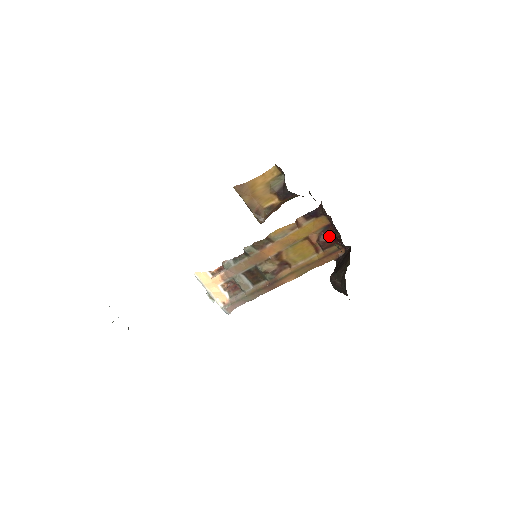
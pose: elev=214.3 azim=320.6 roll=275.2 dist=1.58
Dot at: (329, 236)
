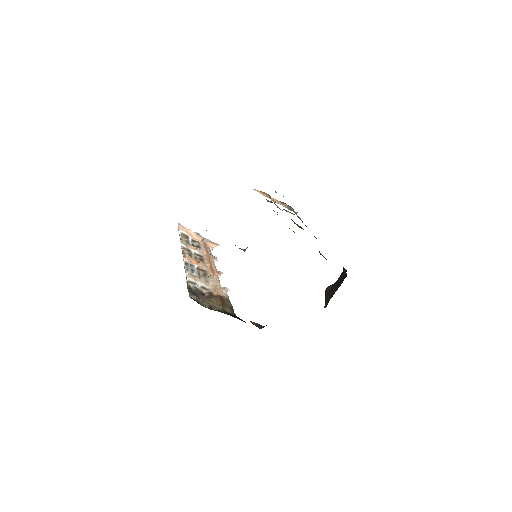
Dot at: occluded
